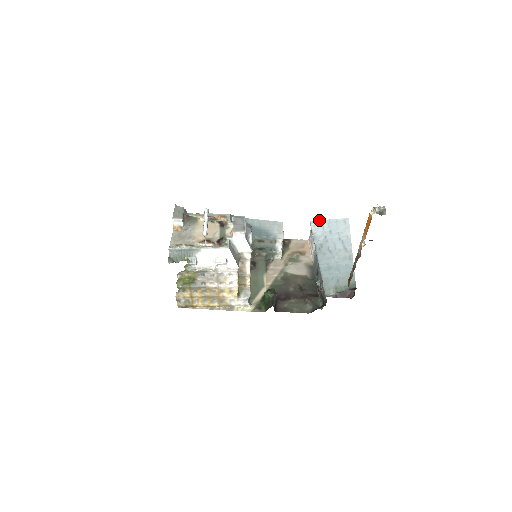
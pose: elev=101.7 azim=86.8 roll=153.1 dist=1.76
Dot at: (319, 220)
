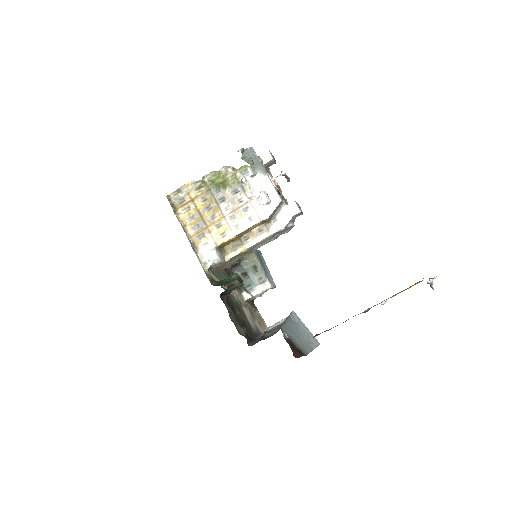
Dot at: occluded
